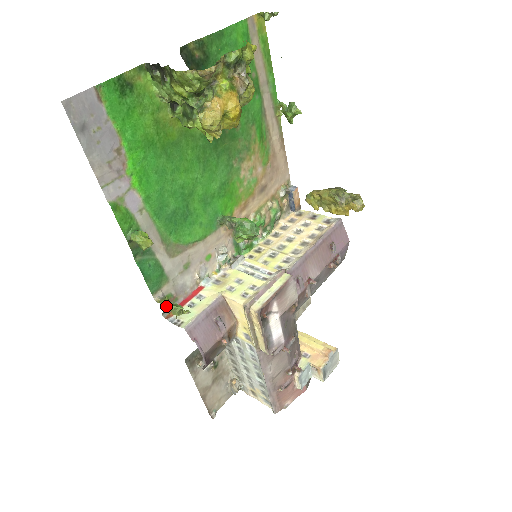
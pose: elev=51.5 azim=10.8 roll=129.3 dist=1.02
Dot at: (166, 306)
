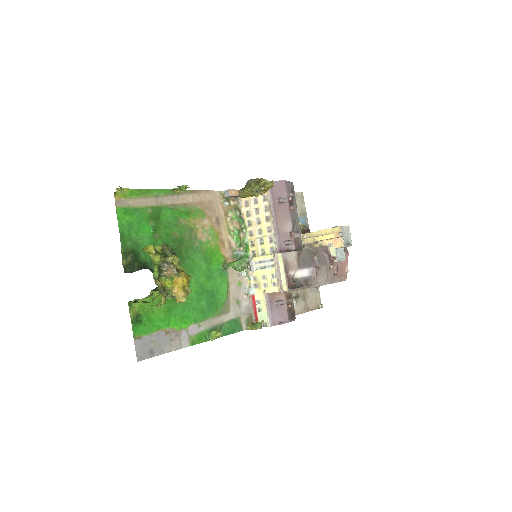
Dot at: occluded
